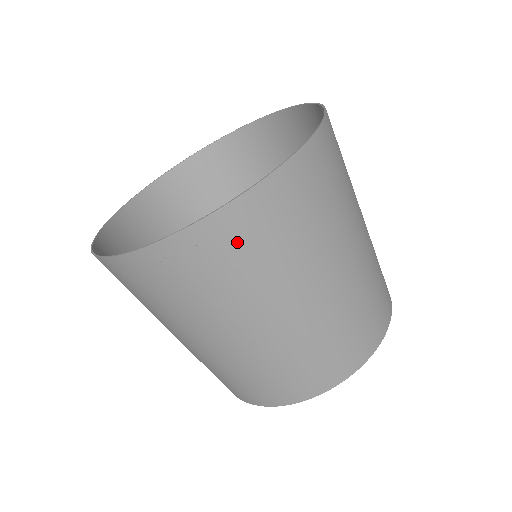
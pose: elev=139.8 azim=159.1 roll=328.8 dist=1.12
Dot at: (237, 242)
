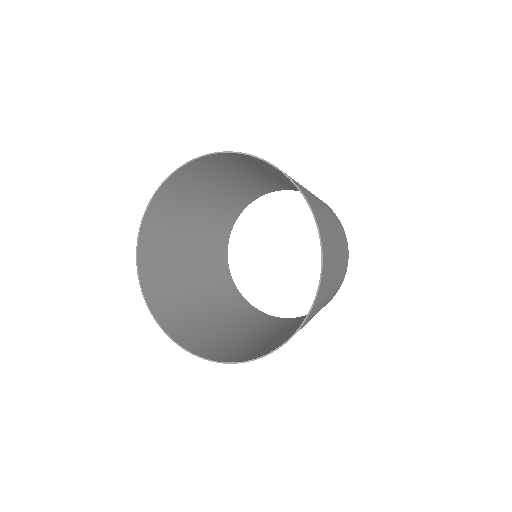
Dot at: (325, 282)
